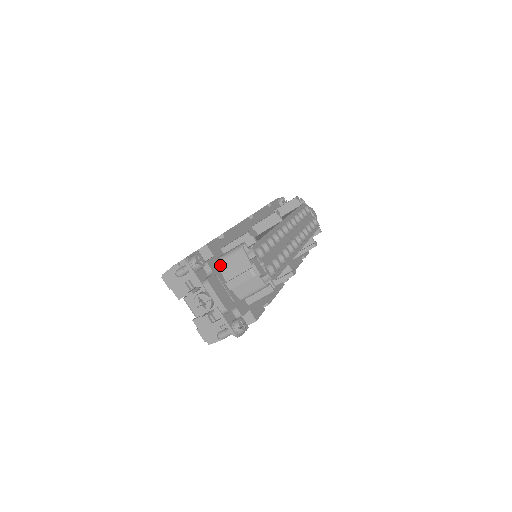
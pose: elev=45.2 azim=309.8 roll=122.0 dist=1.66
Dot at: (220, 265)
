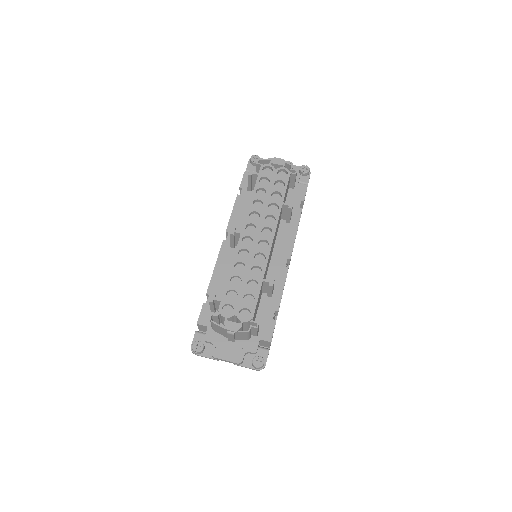
Dot at: (215, 331)
